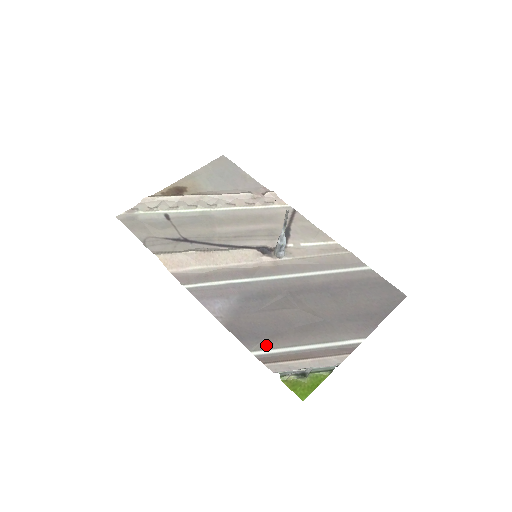
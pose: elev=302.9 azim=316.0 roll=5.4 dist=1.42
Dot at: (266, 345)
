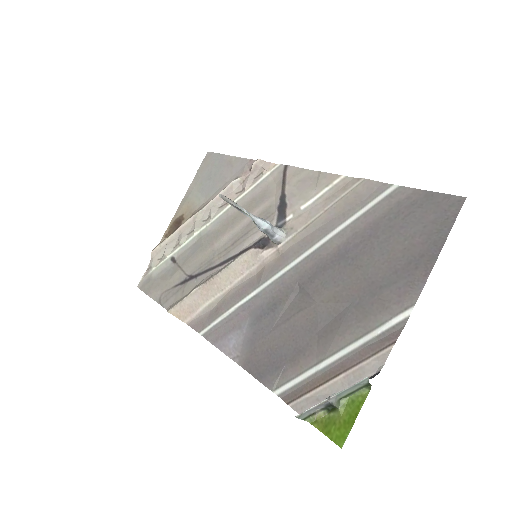
Dot at: (288, 375)
